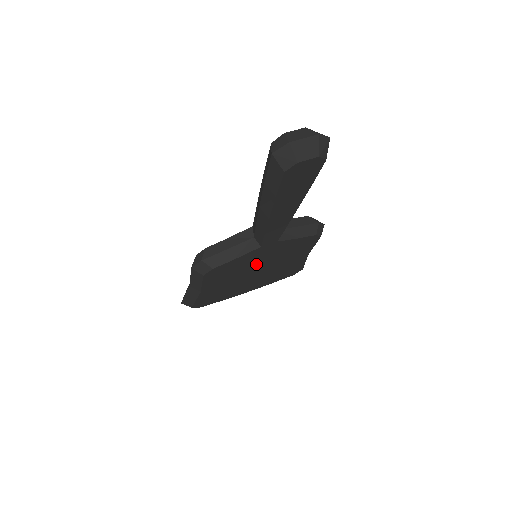
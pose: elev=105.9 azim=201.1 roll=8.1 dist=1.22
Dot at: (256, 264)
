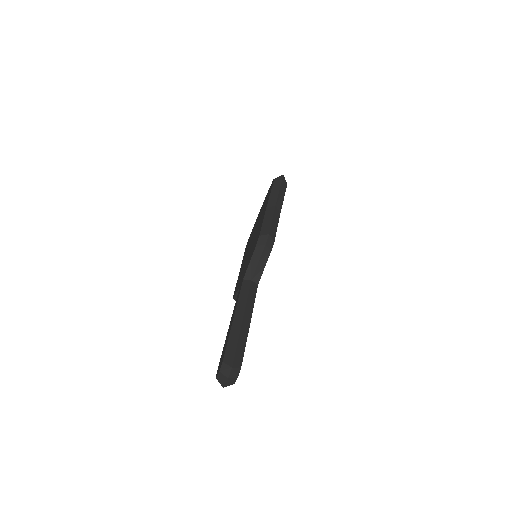
Dot at: occluded
